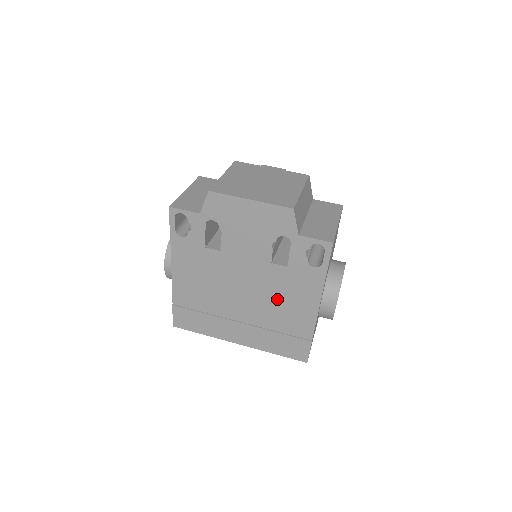
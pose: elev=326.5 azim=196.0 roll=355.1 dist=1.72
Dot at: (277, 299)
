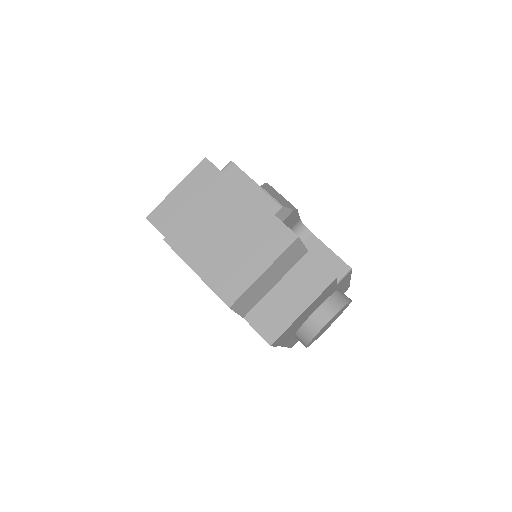
Dot at: occluded
